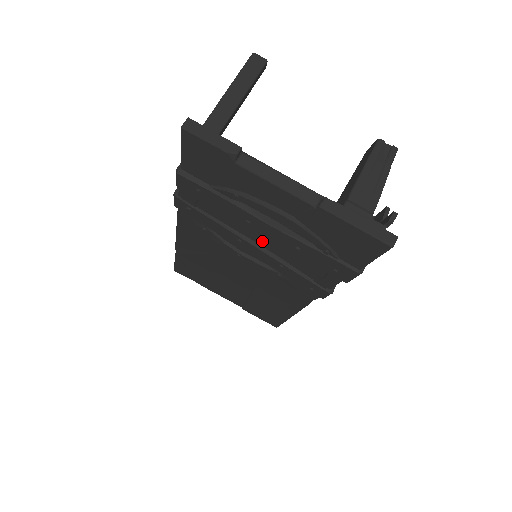
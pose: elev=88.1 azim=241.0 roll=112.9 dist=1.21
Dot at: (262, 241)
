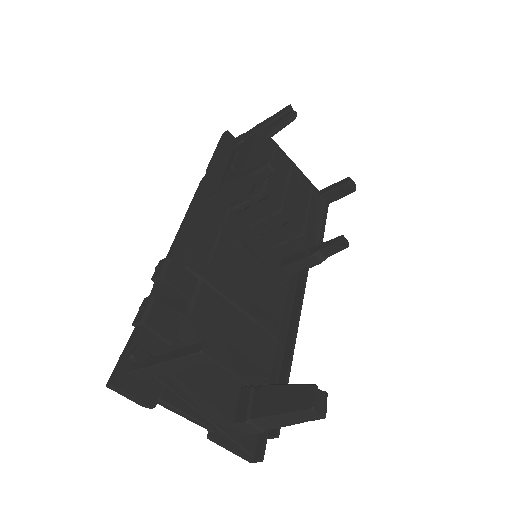
Dot at: occluded
